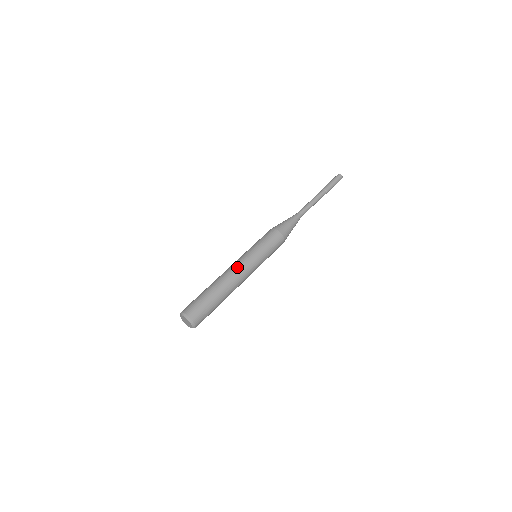
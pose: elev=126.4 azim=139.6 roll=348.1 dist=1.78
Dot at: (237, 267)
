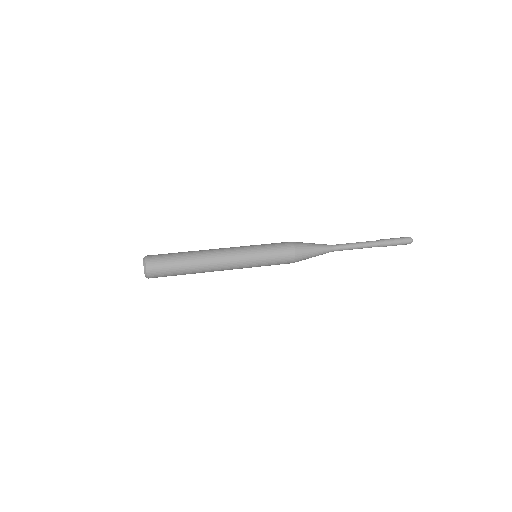
Dot at: (225, 249)
